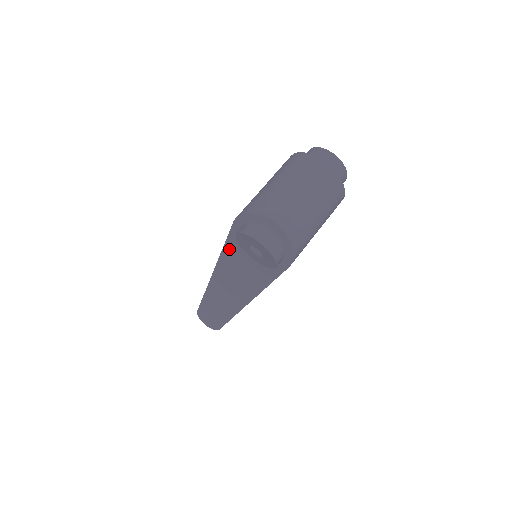
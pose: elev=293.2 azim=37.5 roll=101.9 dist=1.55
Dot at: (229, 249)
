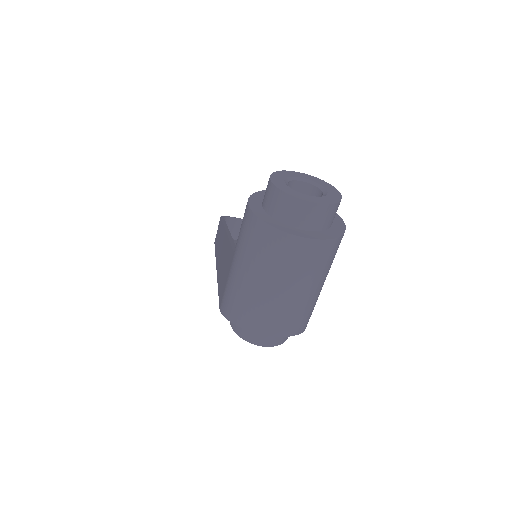
Dot at: occluded
